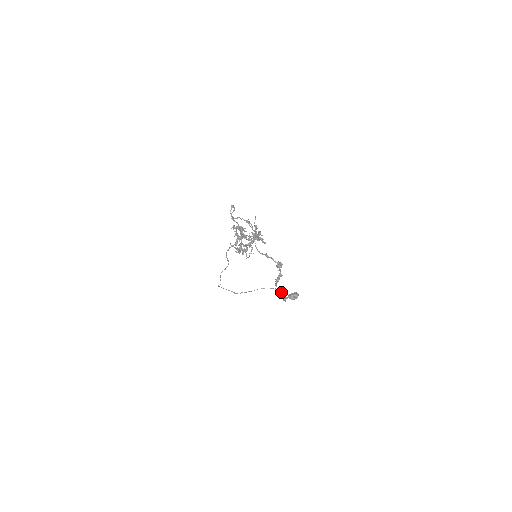
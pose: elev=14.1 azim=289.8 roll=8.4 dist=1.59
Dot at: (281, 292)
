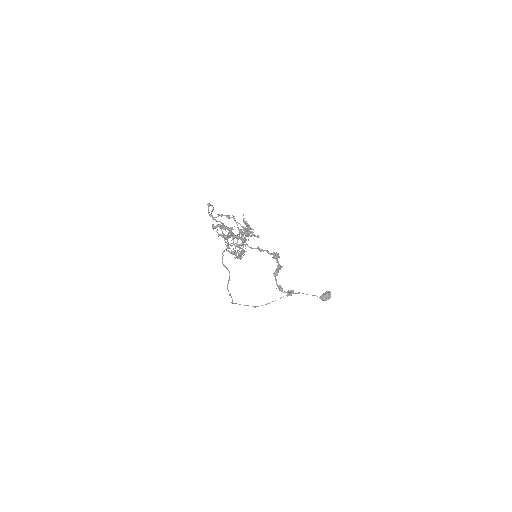
Dot at: occluded
